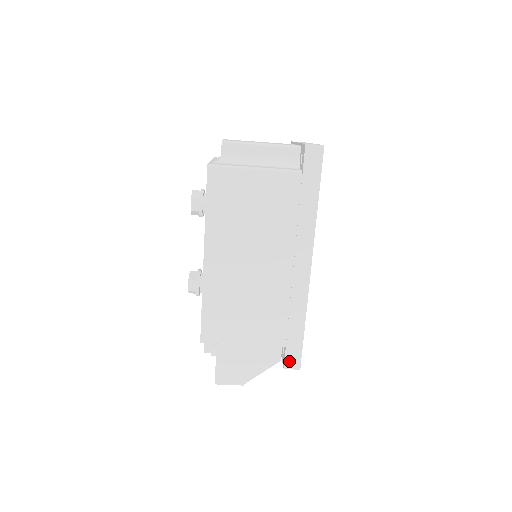
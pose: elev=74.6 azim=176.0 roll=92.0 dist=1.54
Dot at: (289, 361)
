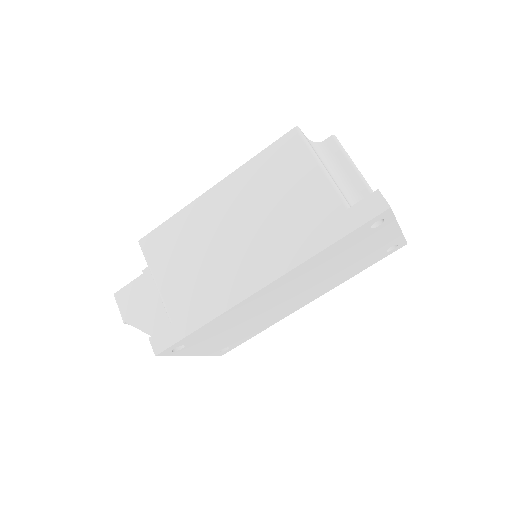
Dot at: (159, 338)
